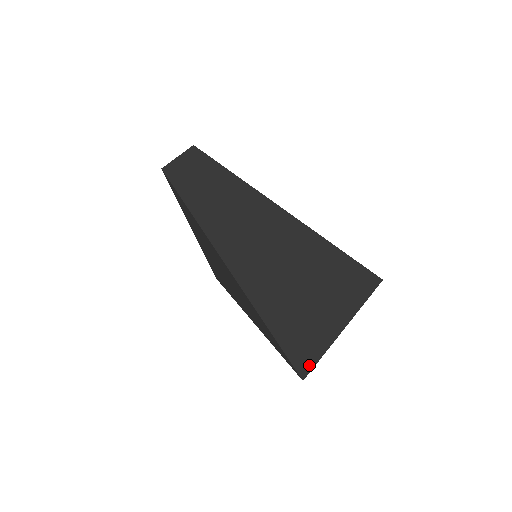
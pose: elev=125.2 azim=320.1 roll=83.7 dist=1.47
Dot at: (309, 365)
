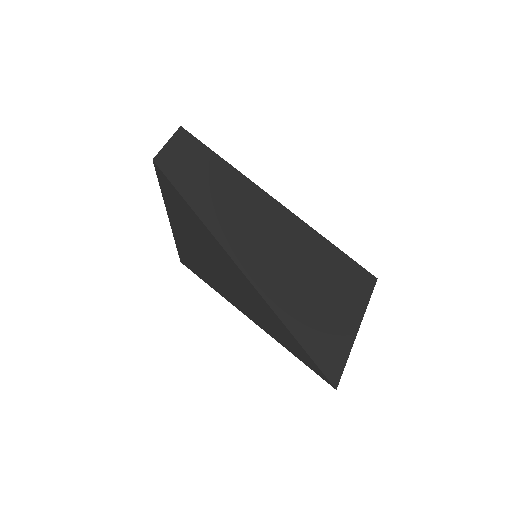
Dot at: (338, 374)
